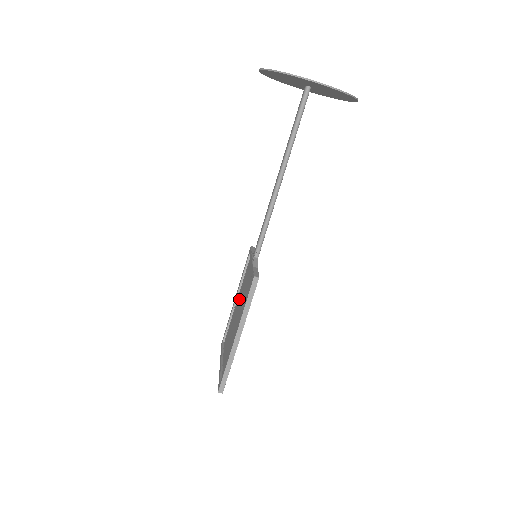
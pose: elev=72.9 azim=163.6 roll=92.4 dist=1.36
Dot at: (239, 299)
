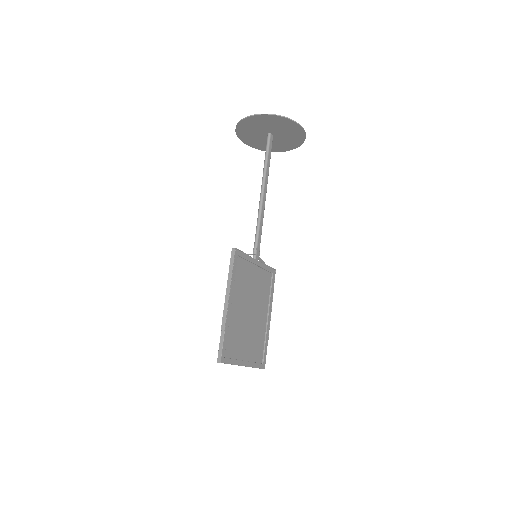
Dot at: (260, 308)
